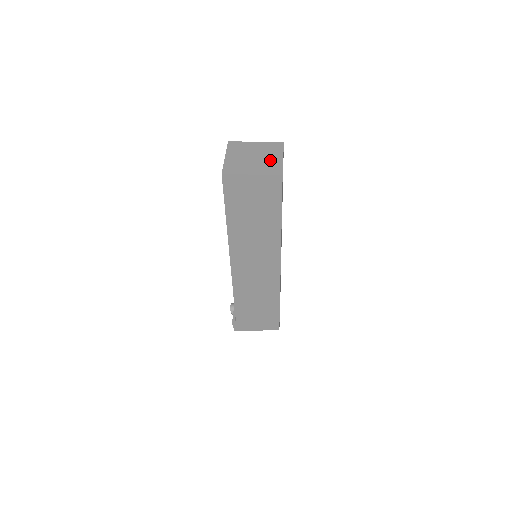
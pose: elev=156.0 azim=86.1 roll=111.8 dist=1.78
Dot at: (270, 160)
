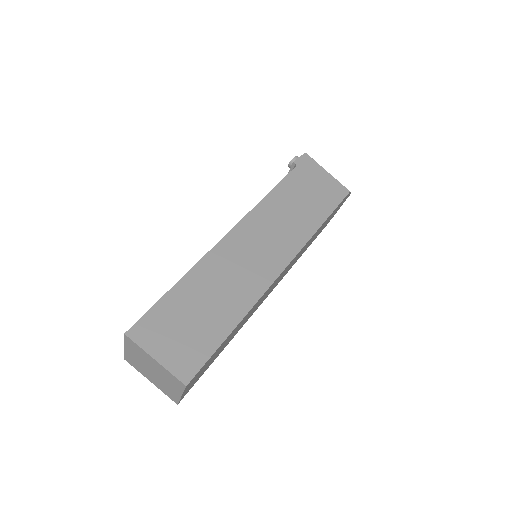
Dot at: (168, 387)
